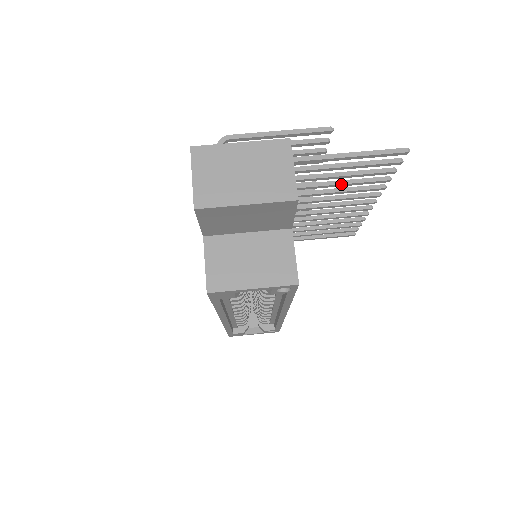
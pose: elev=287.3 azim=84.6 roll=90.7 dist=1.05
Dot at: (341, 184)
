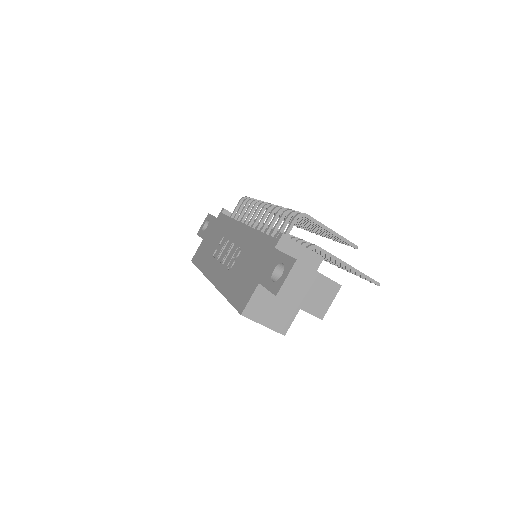
Dot at: (334, 262)
